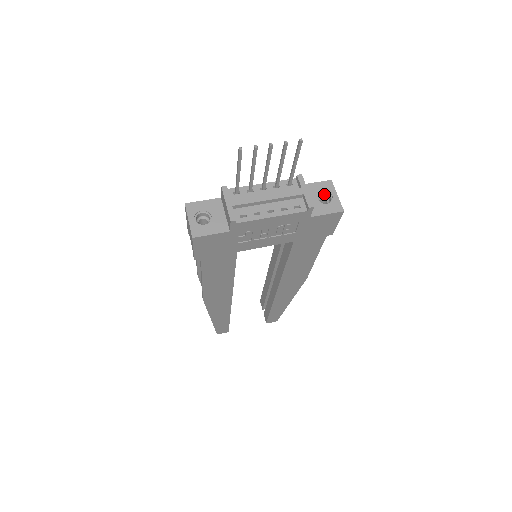
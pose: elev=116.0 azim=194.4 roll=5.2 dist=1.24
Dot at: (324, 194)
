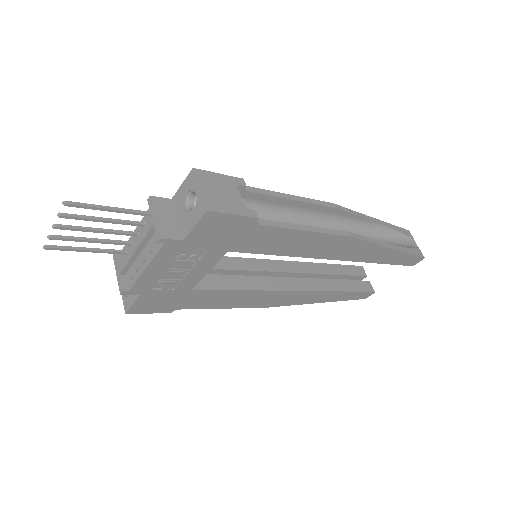
Dot at: (195, 193)
